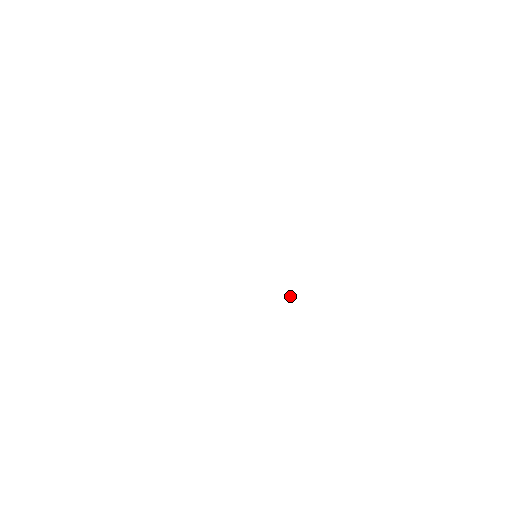
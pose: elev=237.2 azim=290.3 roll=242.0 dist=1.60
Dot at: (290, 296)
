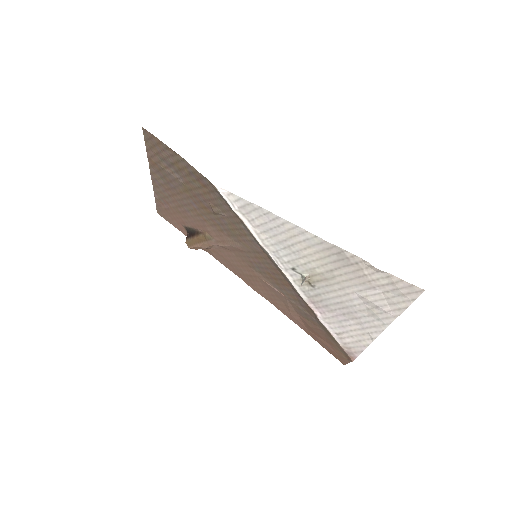
Dot at: (303, 282)
